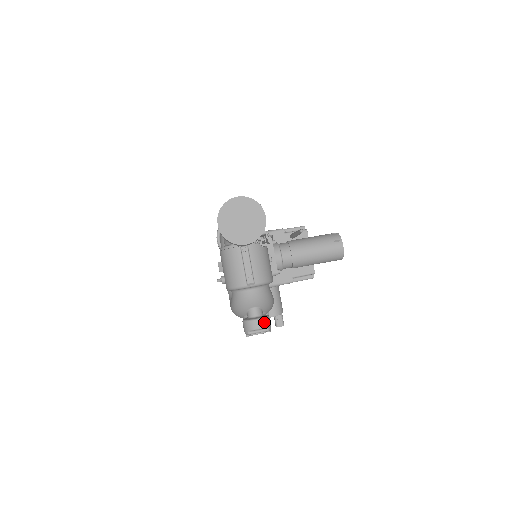
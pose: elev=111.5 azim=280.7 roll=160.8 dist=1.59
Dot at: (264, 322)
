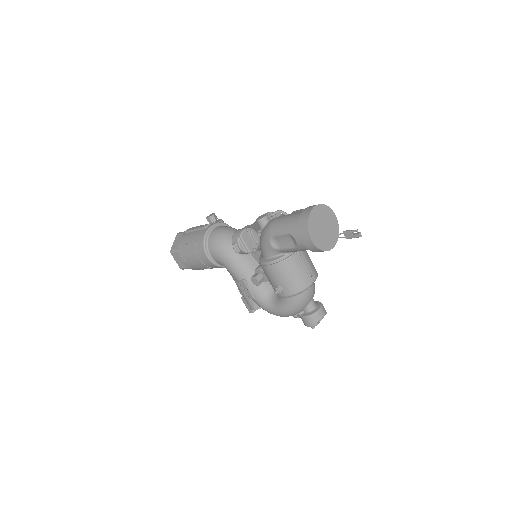
Dot at: (324, 308)
